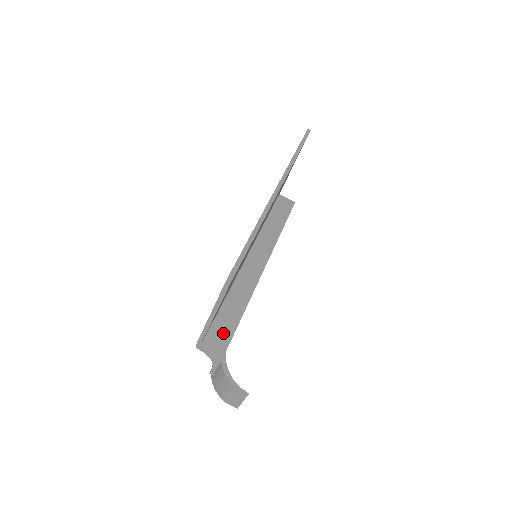
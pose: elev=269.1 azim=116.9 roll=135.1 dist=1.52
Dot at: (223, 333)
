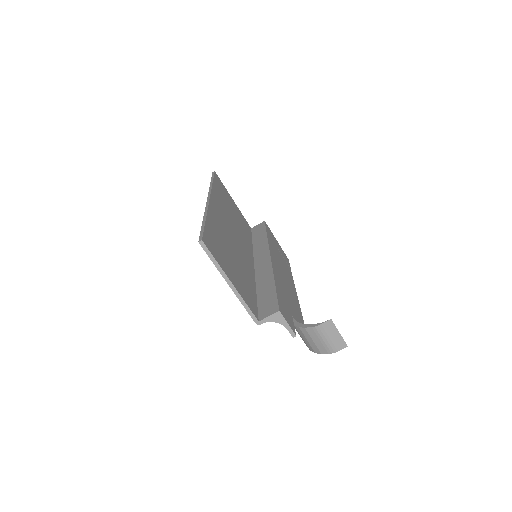
Dot at: (269, 302)
